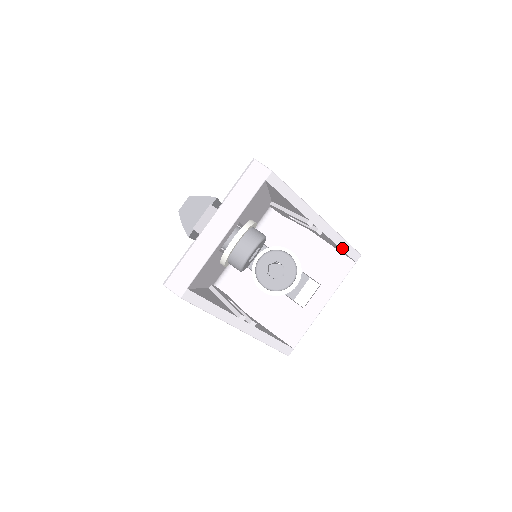
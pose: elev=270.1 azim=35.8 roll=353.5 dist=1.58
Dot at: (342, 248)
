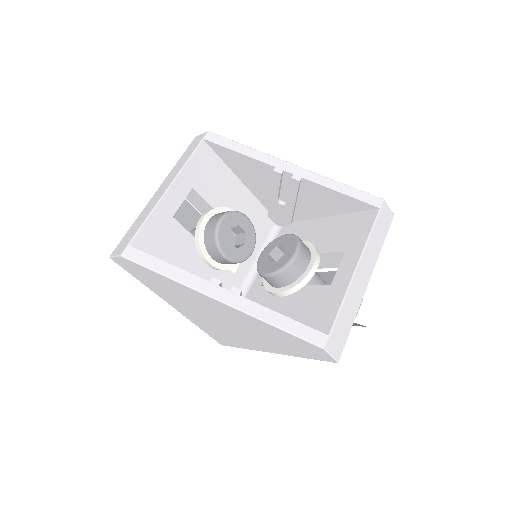
Dot at: (344, 193)
